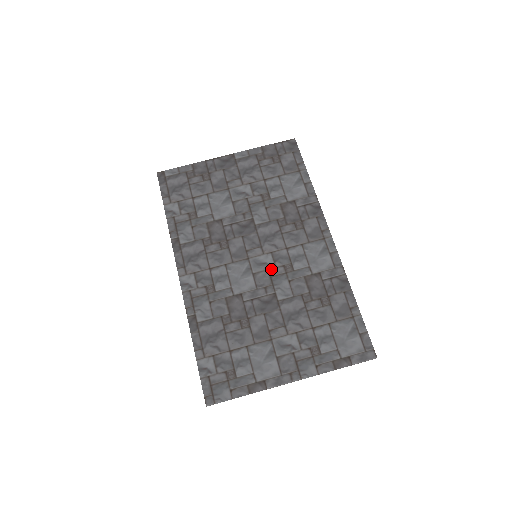
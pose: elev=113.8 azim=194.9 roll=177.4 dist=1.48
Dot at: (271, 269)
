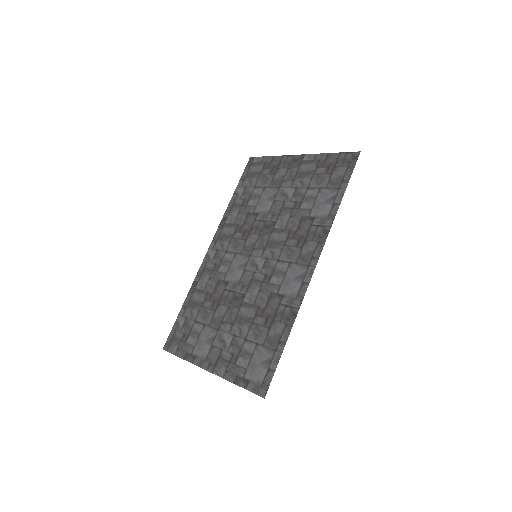
Dot at: (257, 273)
